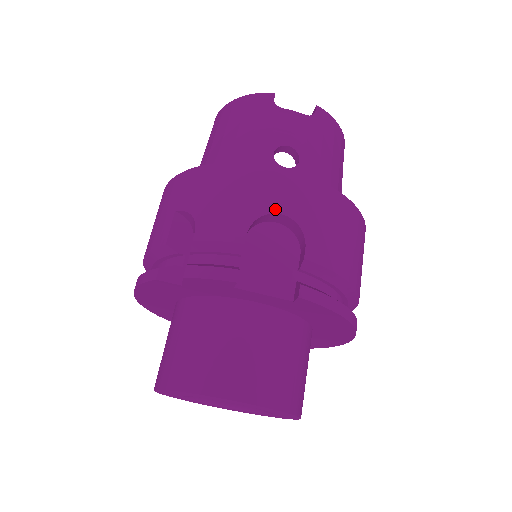
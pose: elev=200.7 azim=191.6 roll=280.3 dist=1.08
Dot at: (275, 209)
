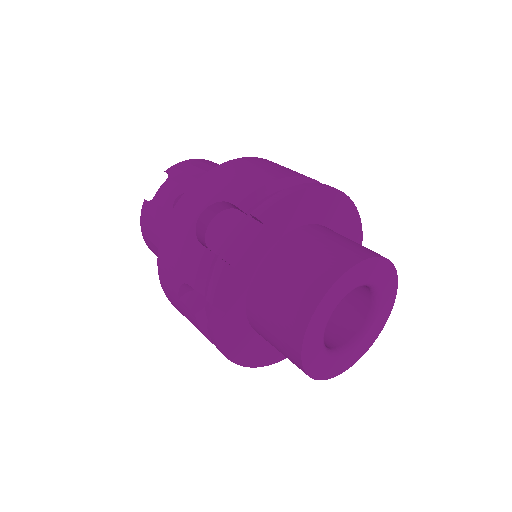
Dot at: (196, 218)
